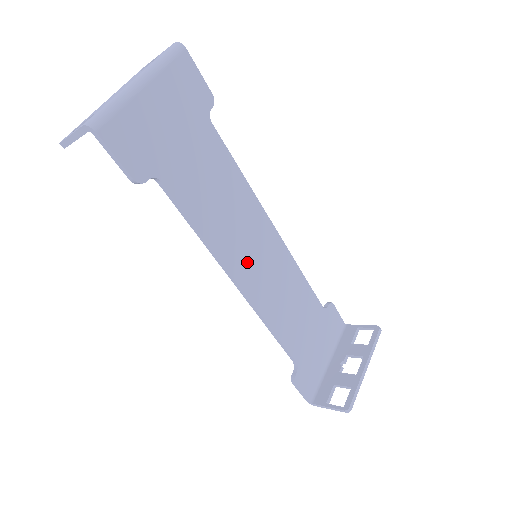
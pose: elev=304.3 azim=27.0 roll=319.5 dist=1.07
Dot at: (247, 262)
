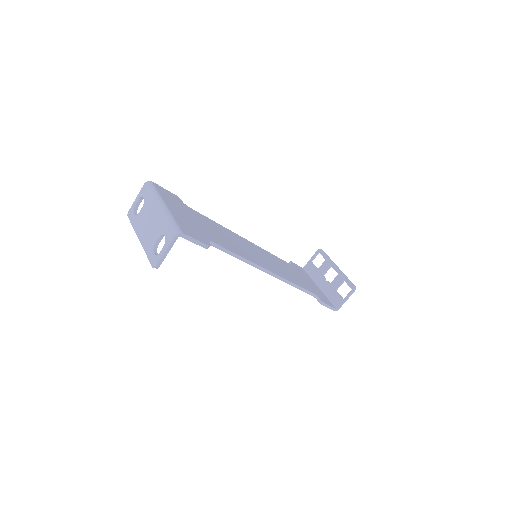
Dot at: (259, 259)
